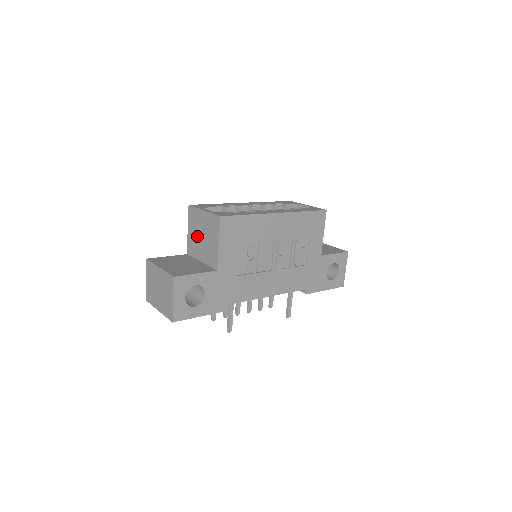
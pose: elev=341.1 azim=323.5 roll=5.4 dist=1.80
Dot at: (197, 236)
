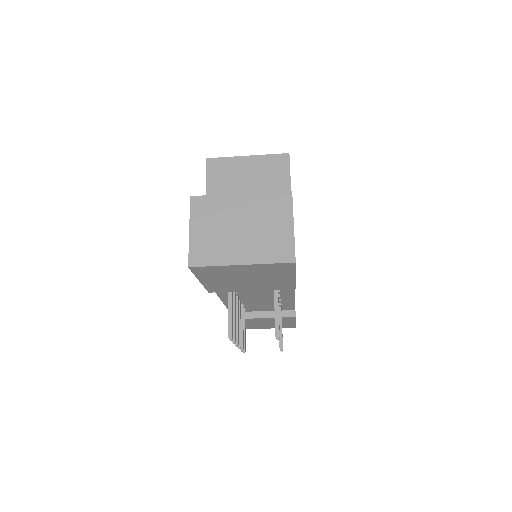
Dot at: (234, 191)
